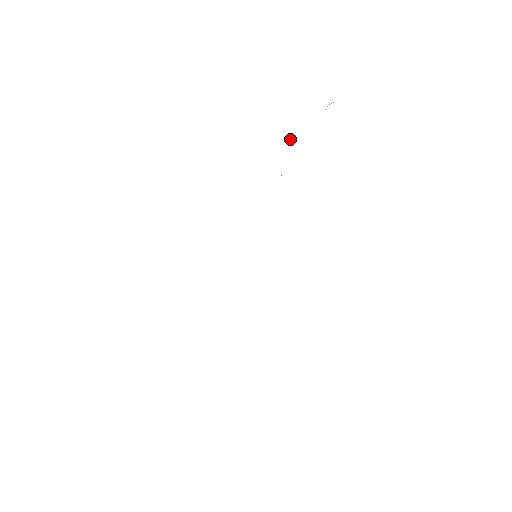
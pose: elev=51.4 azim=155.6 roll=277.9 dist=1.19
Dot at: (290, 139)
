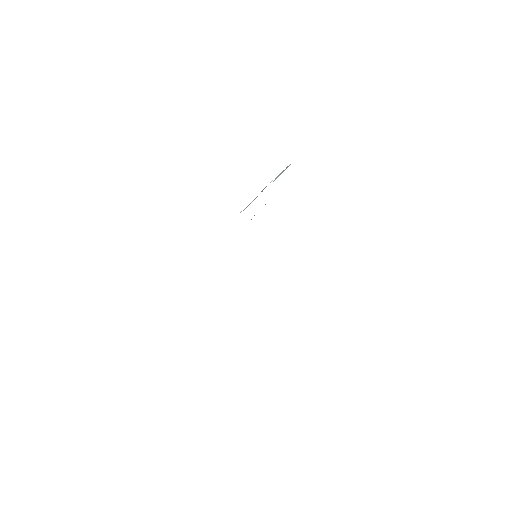
Dot at: (249, 204)
